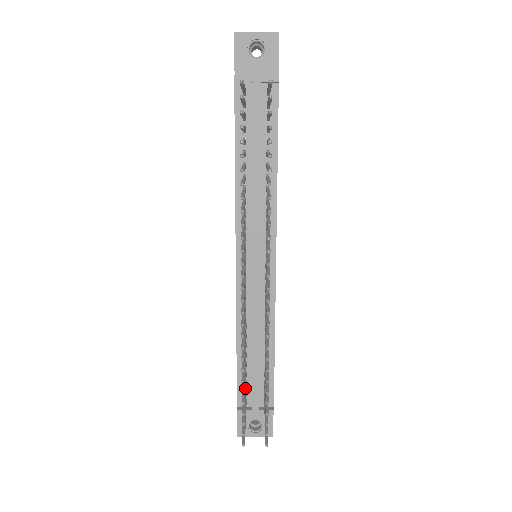
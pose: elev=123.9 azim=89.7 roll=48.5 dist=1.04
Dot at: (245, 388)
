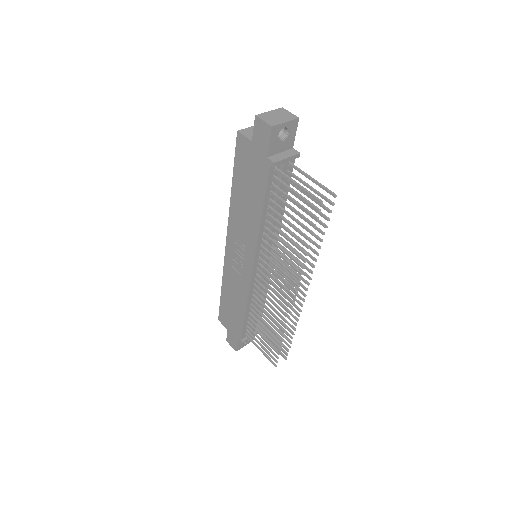
Dot at: (262, 335)
